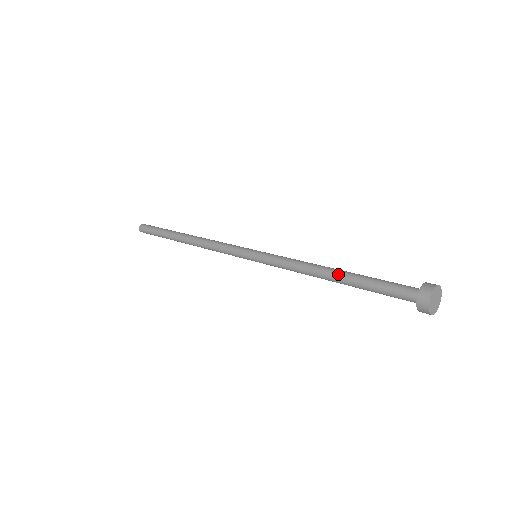
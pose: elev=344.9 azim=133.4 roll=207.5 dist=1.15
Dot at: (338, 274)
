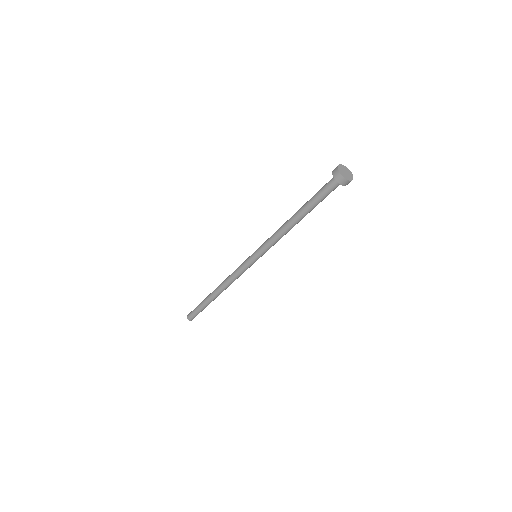
Dot at: (297, 211)
